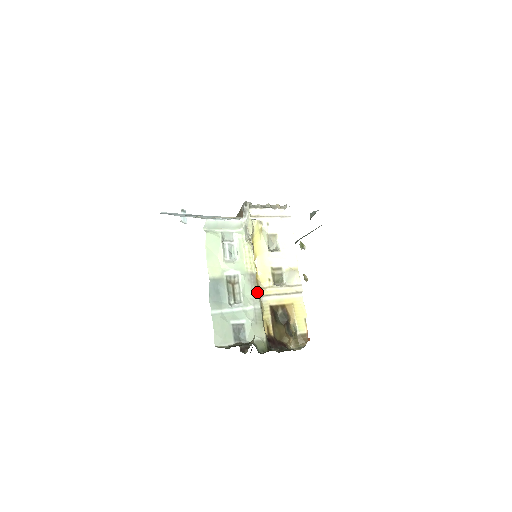
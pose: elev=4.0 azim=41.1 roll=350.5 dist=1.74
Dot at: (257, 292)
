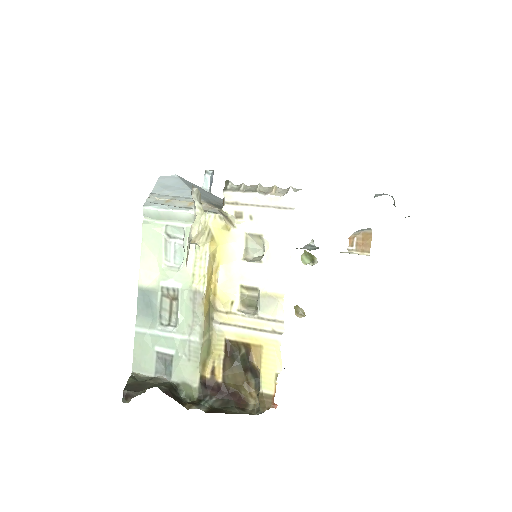
Dot at: (199, 318)
